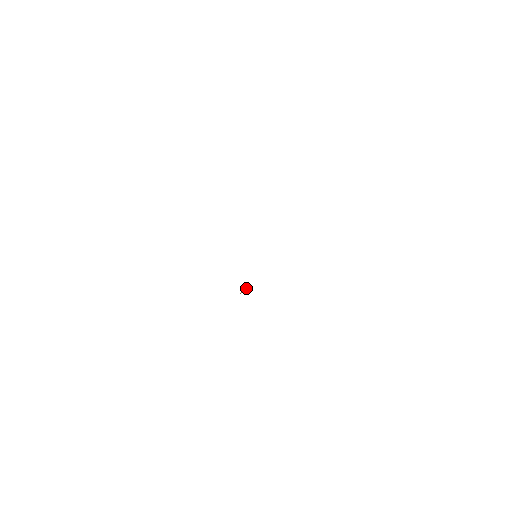
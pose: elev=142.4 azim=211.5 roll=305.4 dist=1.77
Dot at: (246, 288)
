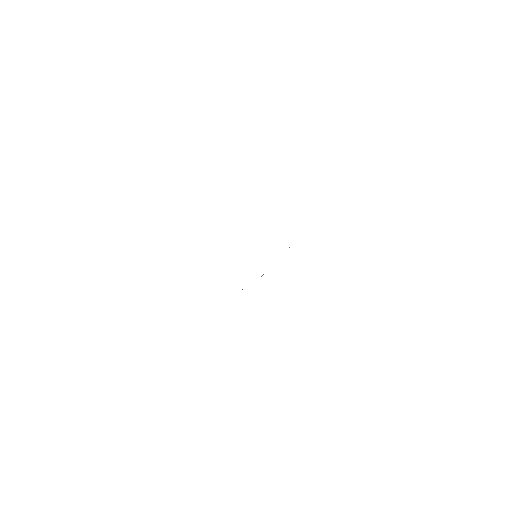
Dot at: (263, 274)
